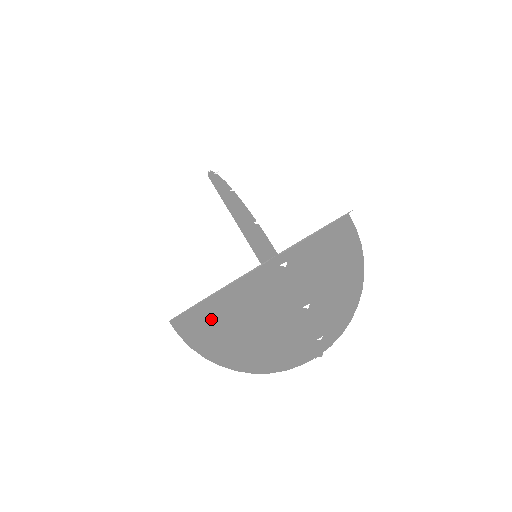
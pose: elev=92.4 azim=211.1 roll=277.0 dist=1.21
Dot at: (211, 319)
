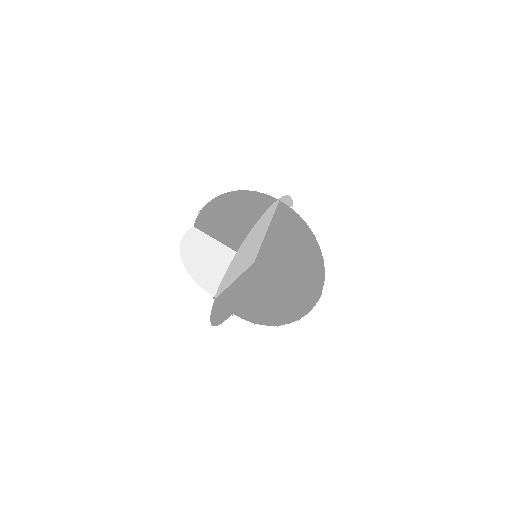
Dot at: occluded
